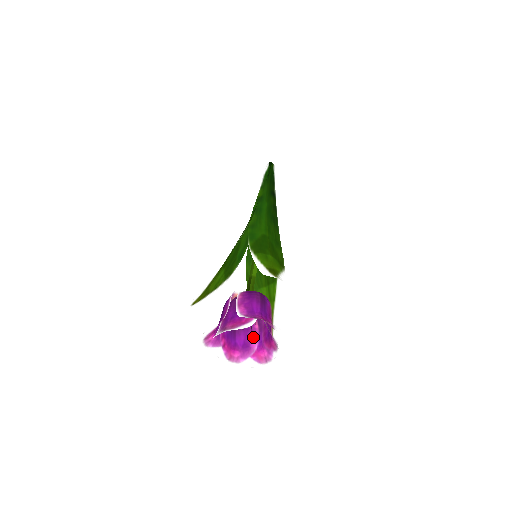
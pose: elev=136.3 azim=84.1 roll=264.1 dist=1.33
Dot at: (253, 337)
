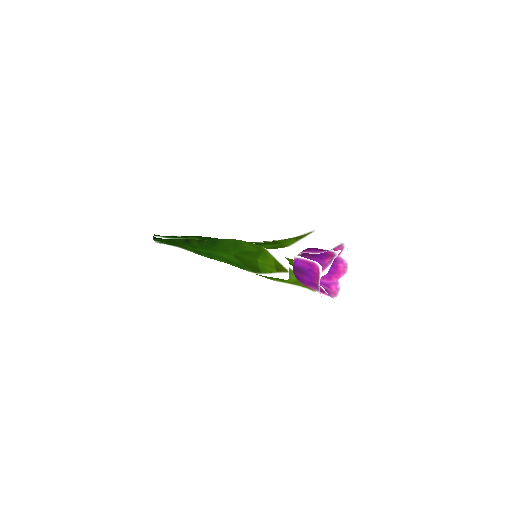
Dot at: occluded
